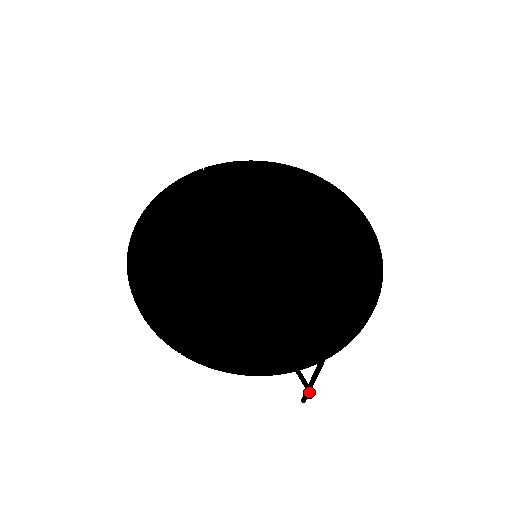
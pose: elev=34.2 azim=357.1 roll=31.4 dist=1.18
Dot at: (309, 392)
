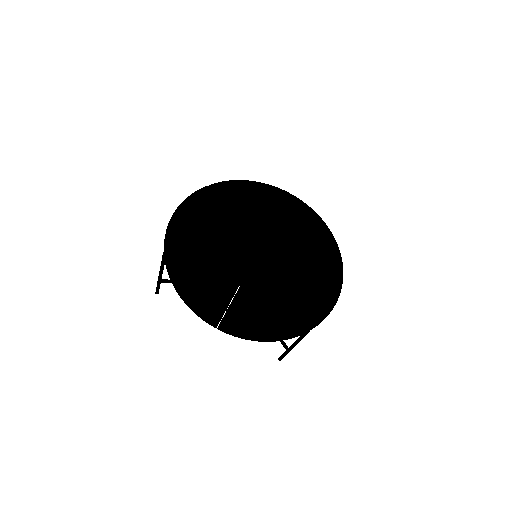
Dot at: (288, 352)
